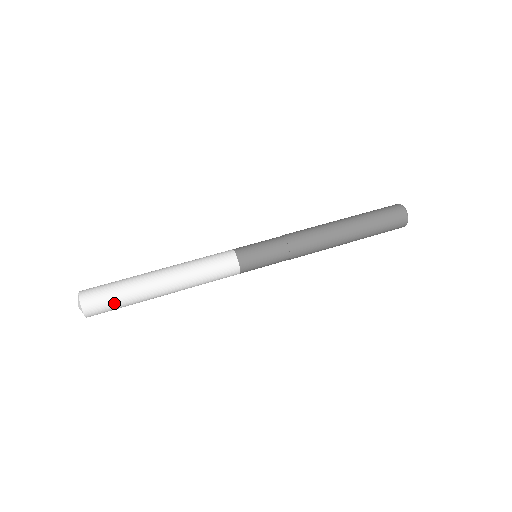
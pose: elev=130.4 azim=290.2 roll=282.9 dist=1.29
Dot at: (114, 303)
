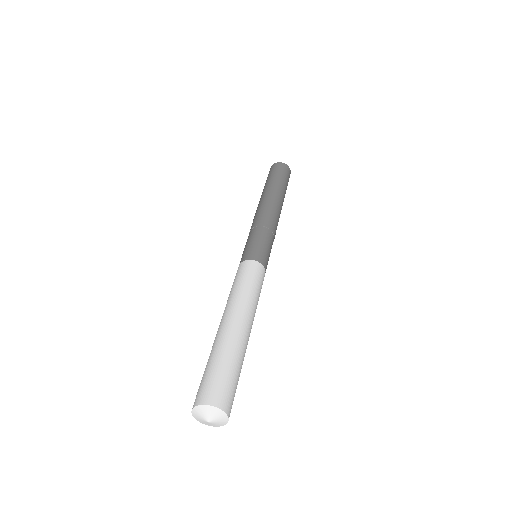
Dot at: (236, 388)
